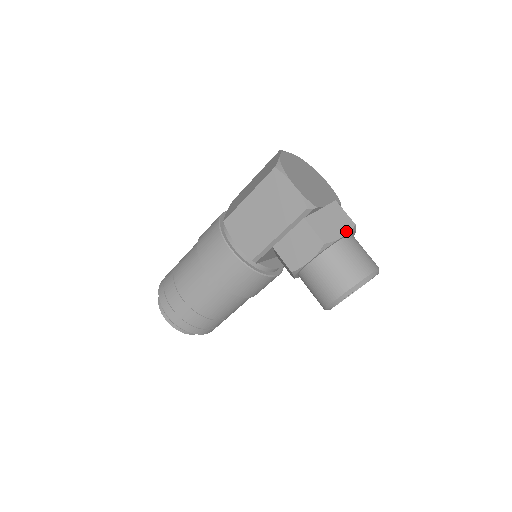
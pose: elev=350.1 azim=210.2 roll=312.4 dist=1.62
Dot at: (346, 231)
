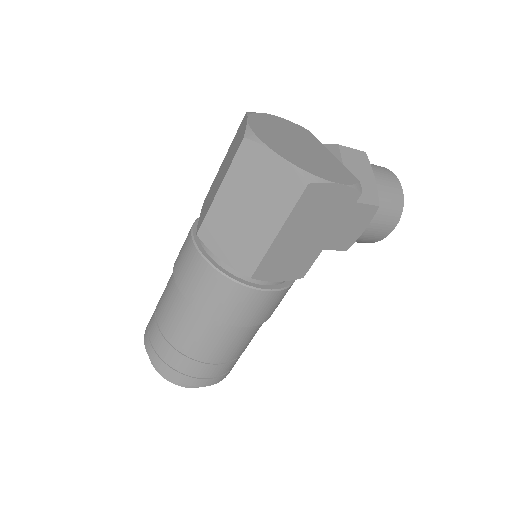
Dot at: (370, 170)
